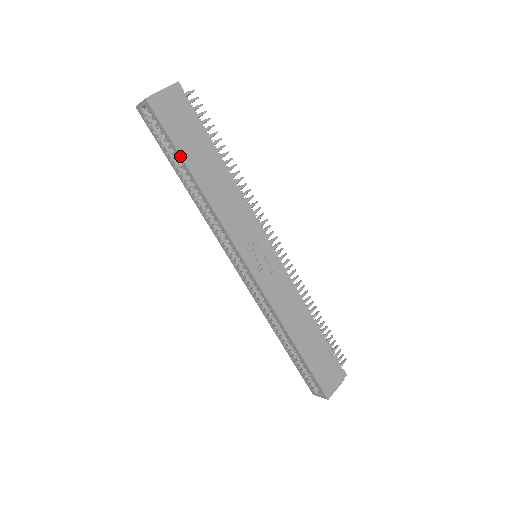
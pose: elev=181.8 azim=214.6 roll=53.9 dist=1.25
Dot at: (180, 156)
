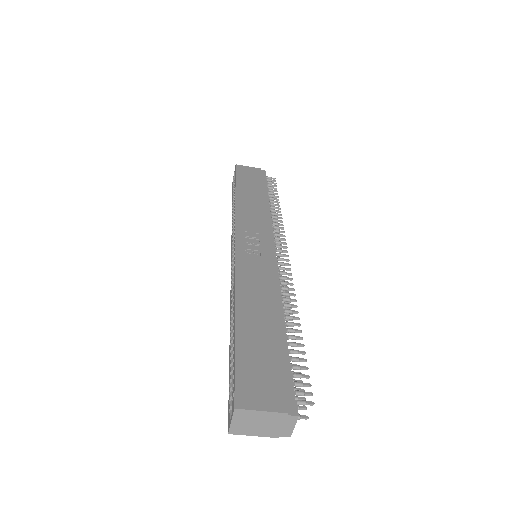
Dot at: (235, 184)
